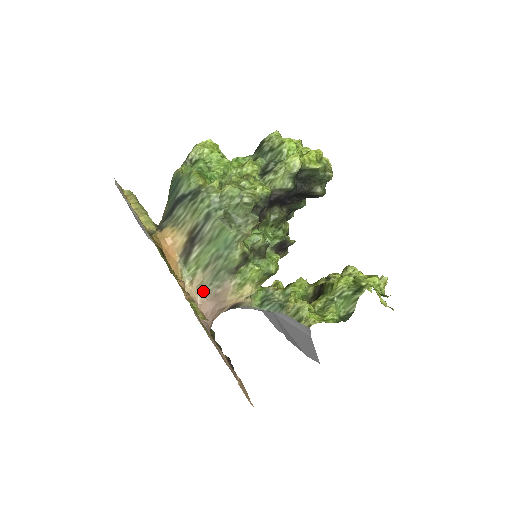
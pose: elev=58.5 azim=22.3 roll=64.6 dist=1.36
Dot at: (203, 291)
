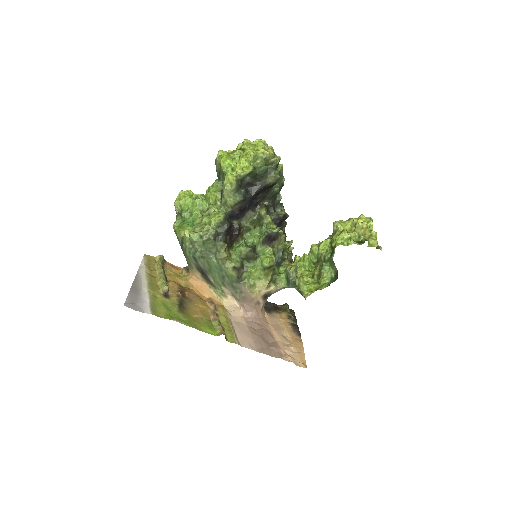
Dot at: (236, 298)
